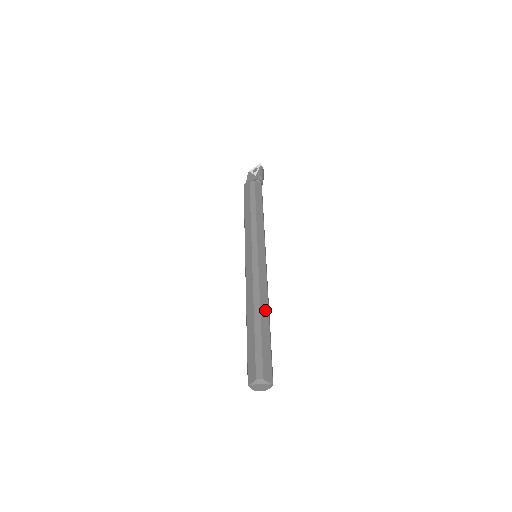
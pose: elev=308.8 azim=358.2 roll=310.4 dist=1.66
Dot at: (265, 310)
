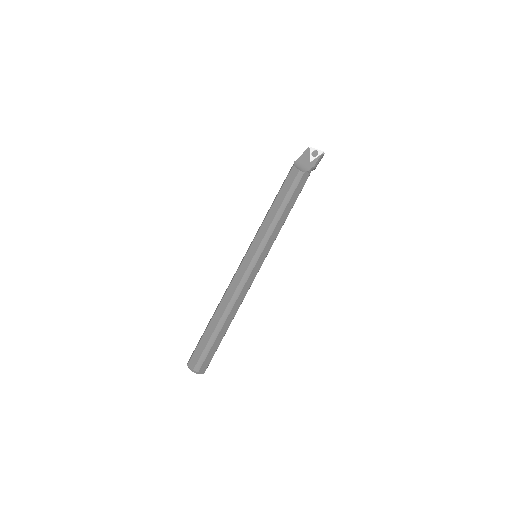
Dot at: (232, 316)
